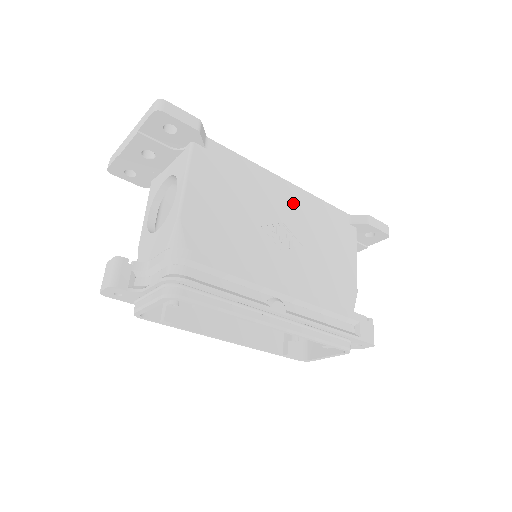
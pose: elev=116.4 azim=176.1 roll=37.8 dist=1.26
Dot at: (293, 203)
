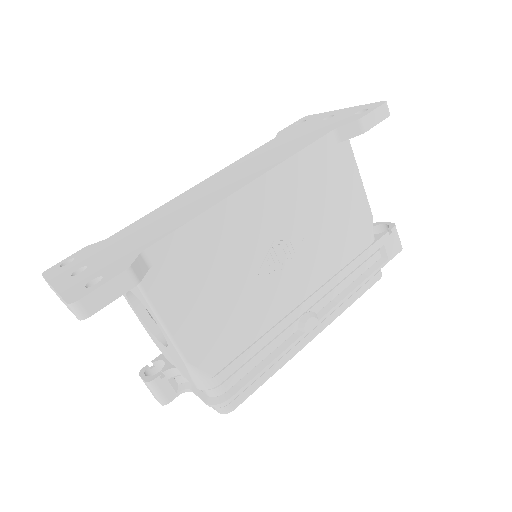
Dot at: (271, 202)
